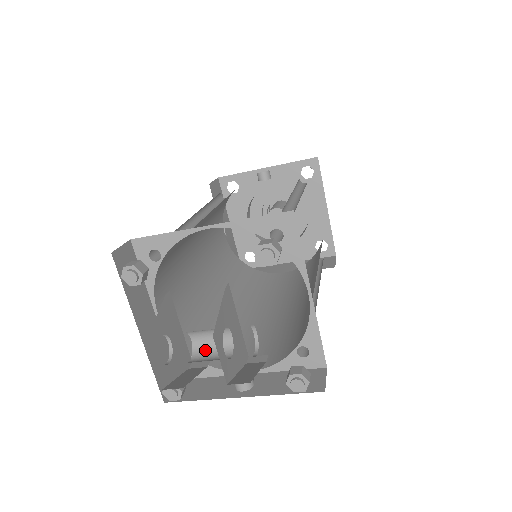
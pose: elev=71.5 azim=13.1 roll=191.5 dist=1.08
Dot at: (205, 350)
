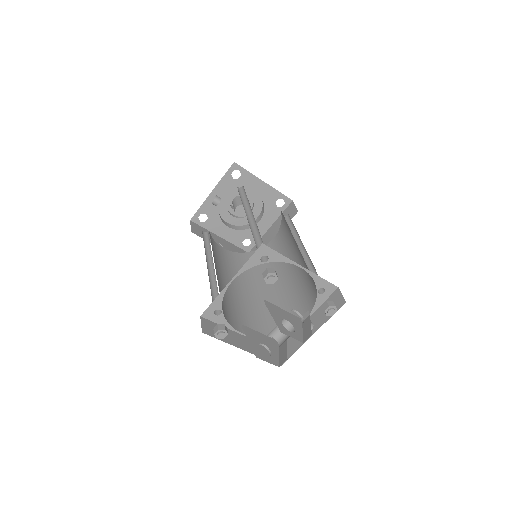
Dot at: (281, 335)
